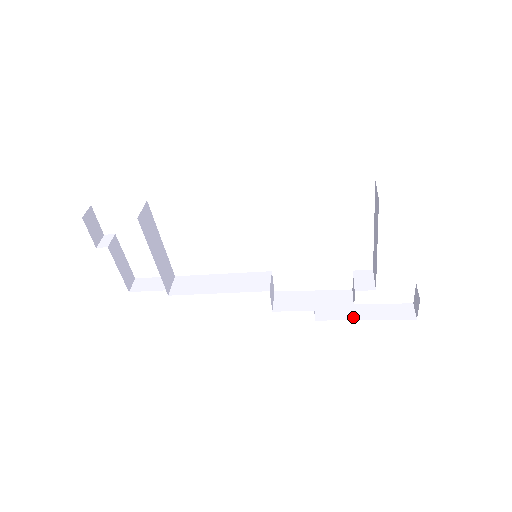
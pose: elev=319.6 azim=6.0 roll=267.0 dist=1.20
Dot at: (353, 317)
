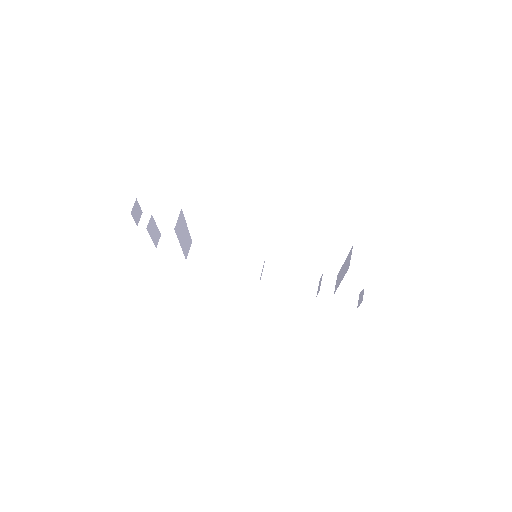
Dot at: occluded
